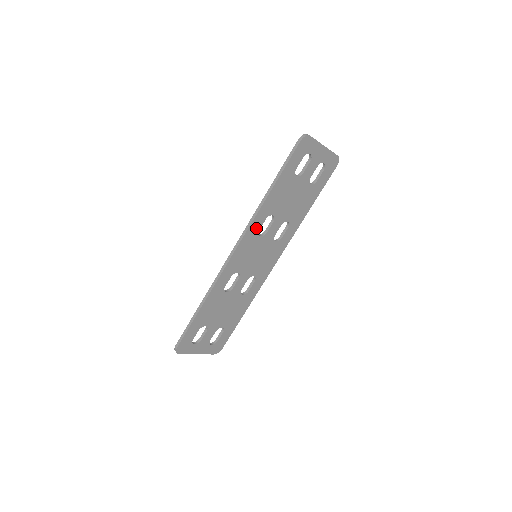
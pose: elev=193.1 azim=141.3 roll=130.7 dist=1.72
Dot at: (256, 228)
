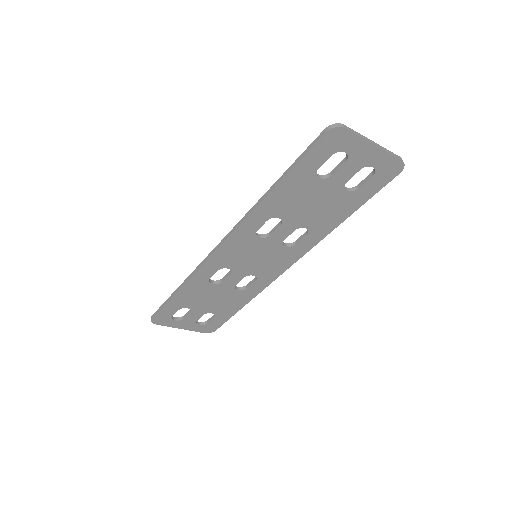
Dot at: (252, 228)
